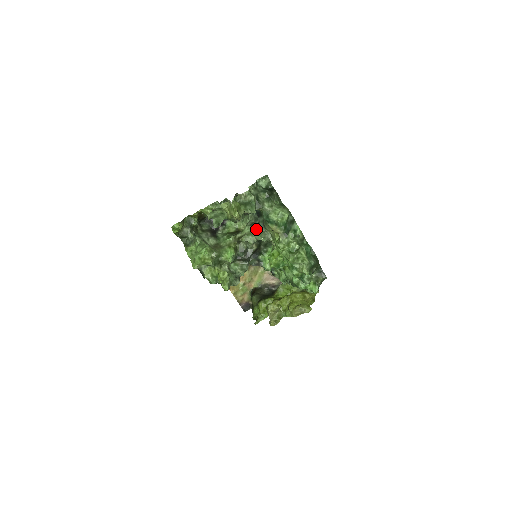
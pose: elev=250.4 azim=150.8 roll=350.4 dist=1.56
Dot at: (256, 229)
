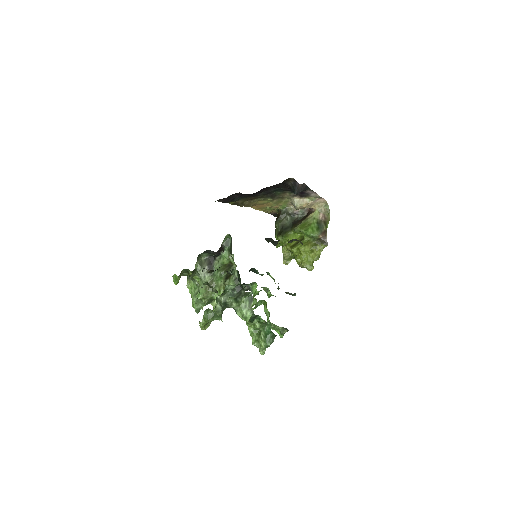
Dot at: occluded
